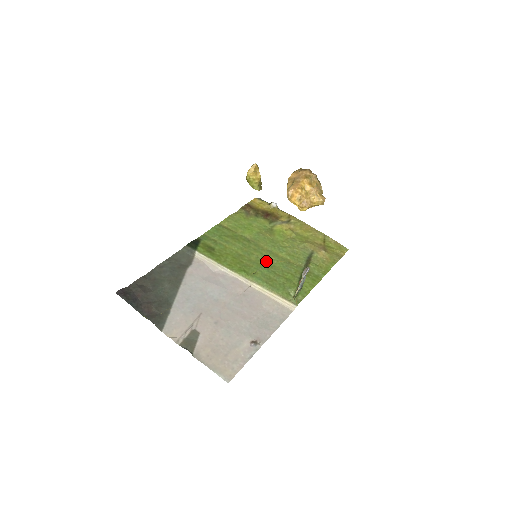
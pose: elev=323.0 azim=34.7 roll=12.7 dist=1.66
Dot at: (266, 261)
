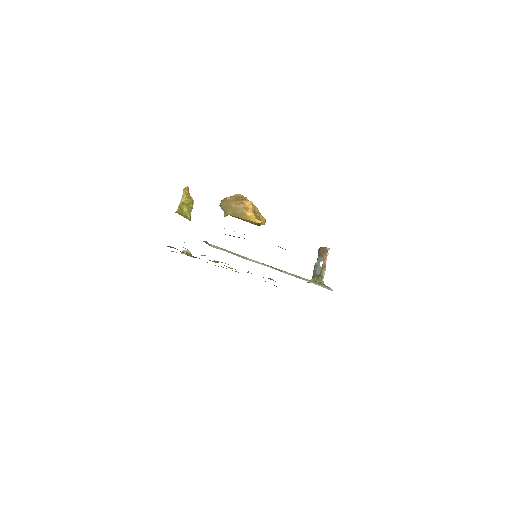
Dot at: occluded
